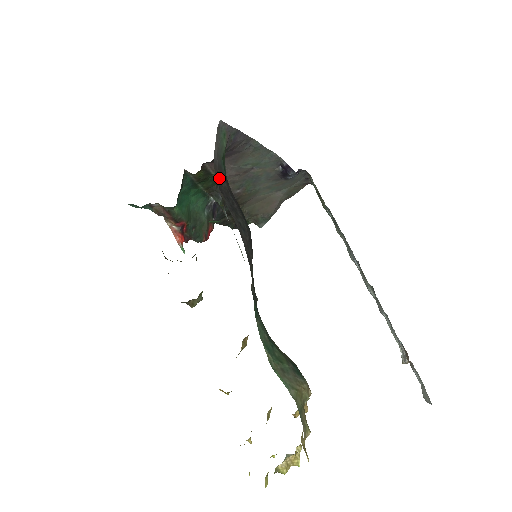
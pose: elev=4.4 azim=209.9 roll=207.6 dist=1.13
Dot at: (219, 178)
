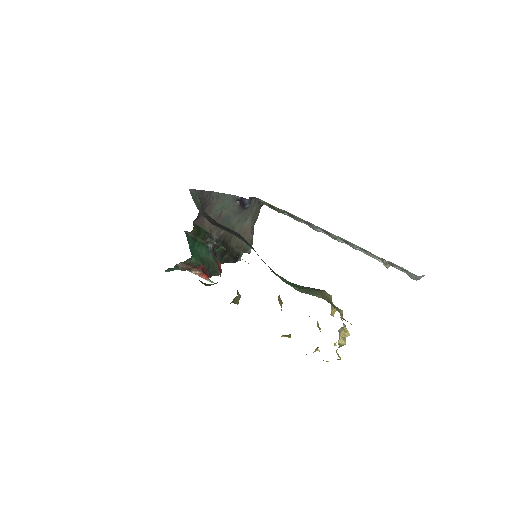
Dot at: (208, 219)
